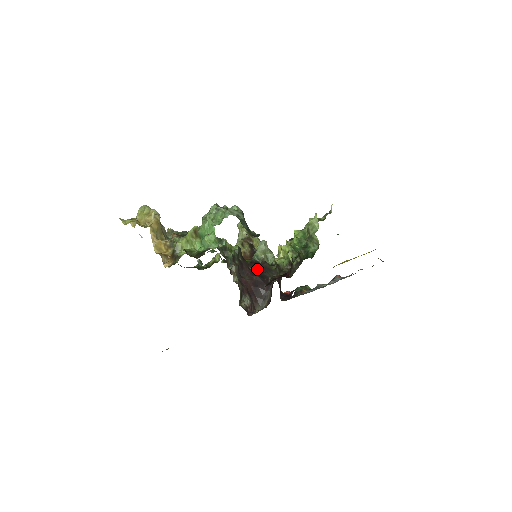
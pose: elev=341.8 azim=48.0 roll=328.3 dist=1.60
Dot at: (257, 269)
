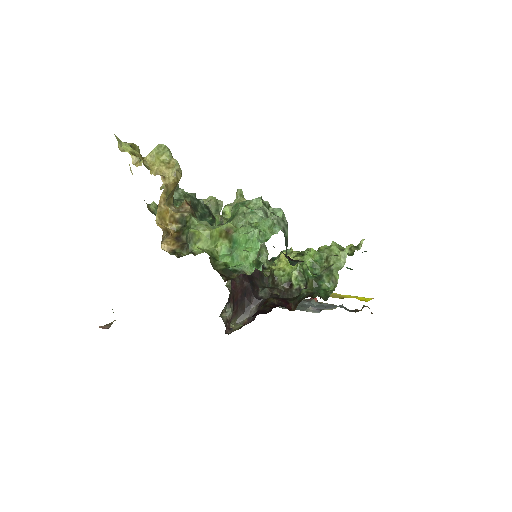
Dot at: occluded
